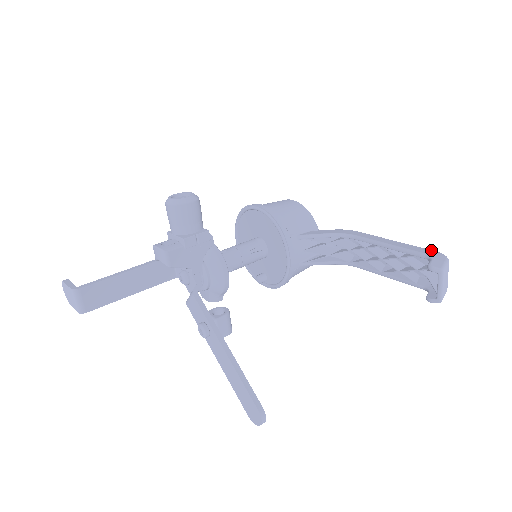
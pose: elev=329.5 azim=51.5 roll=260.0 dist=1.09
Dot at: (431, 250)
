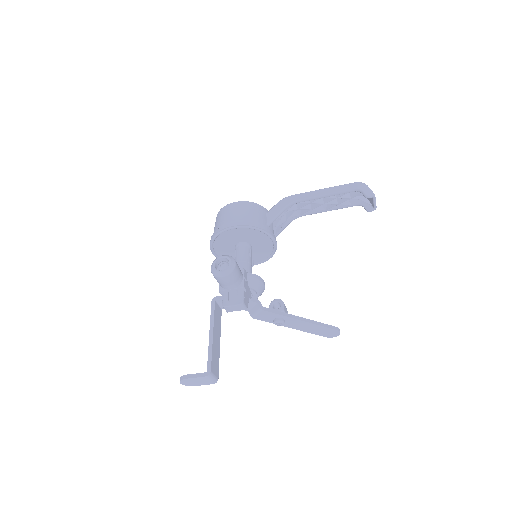
Dot at: (351, 184)
